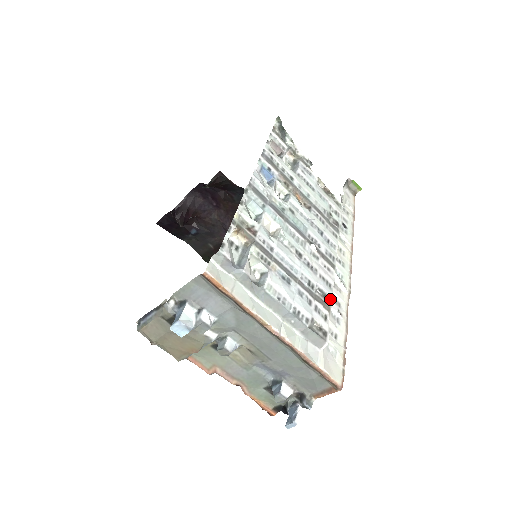
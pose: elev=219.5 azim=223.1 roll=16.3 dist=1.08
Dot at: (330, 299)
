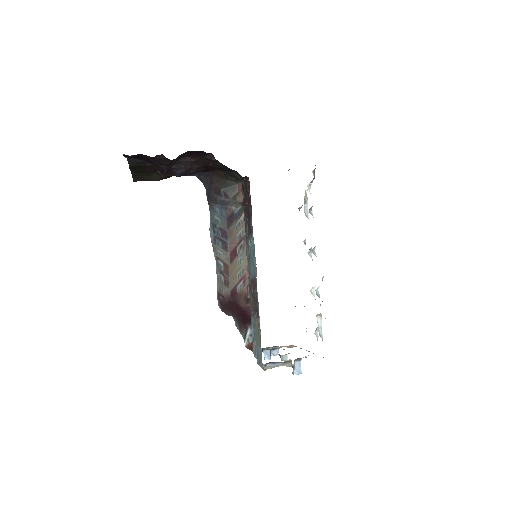
Dot at: occluded
